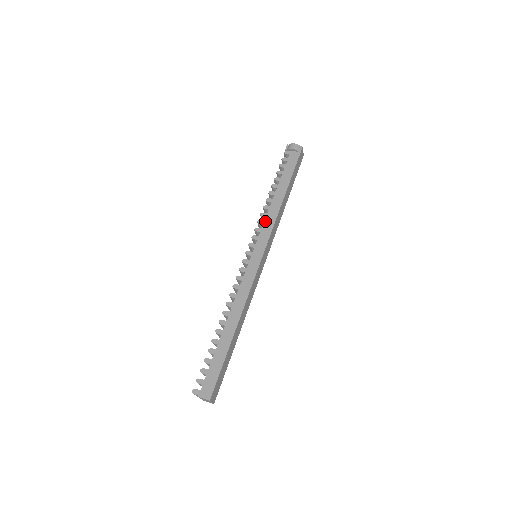
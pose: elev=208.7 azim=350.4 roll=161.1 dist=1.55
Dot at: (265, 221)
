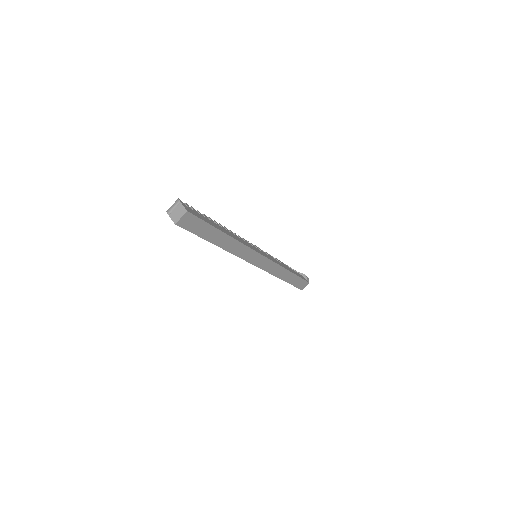
Dot at: (274, 259)
